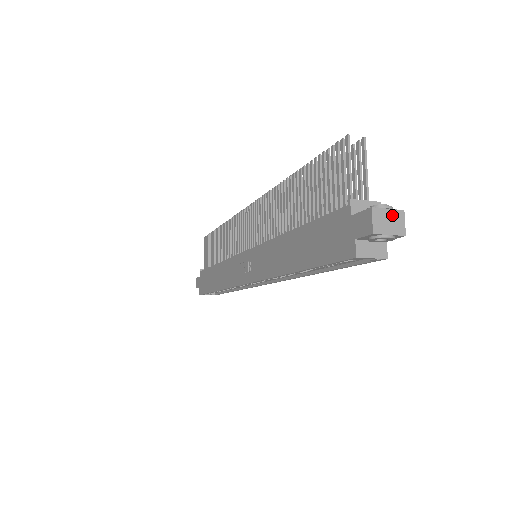
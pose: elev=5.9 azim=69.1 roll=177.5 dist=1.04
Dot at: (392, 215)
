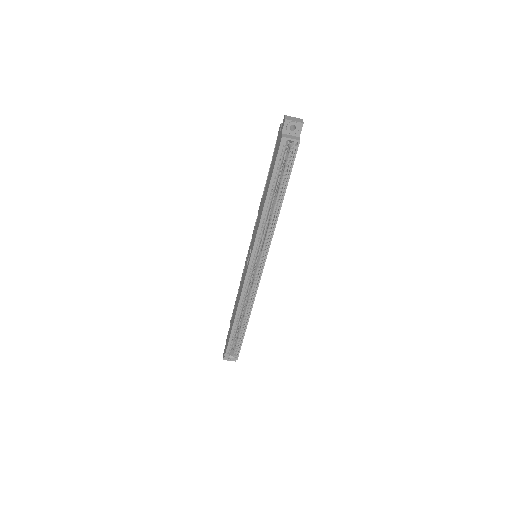
Dot at: (296, 118)
